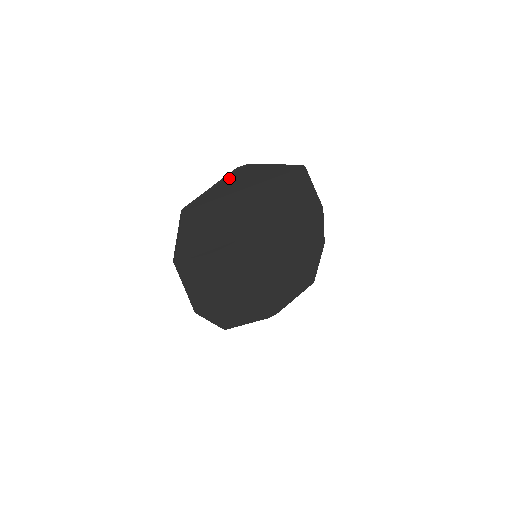
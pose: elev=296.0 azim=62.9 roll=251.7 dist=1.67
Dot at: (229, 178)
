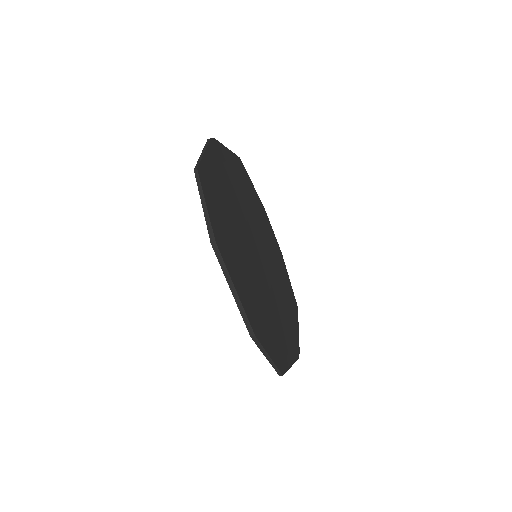
Dot at: (209, 145)
